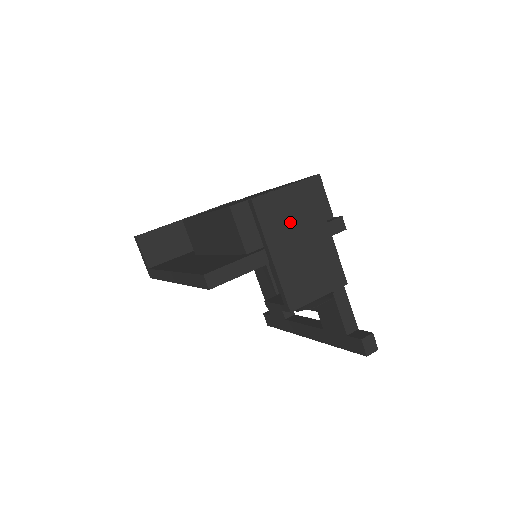
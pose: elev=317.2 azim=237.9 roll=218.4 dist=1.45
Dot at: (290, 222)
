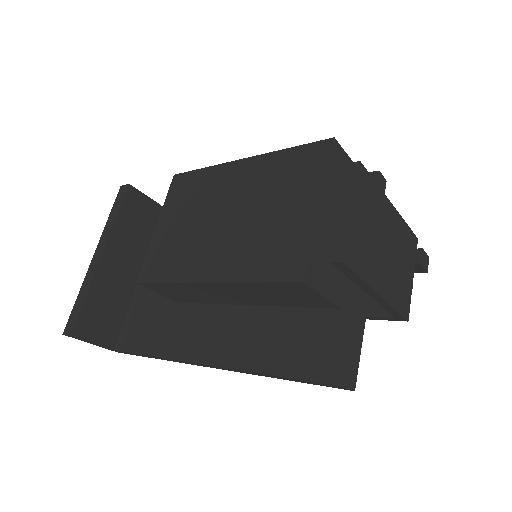
Dot at: (372, 239)
